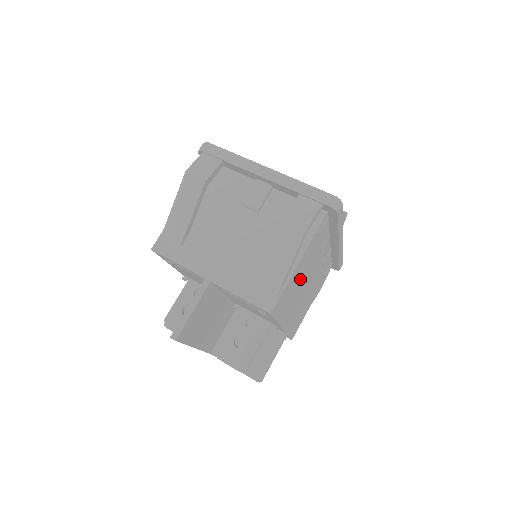
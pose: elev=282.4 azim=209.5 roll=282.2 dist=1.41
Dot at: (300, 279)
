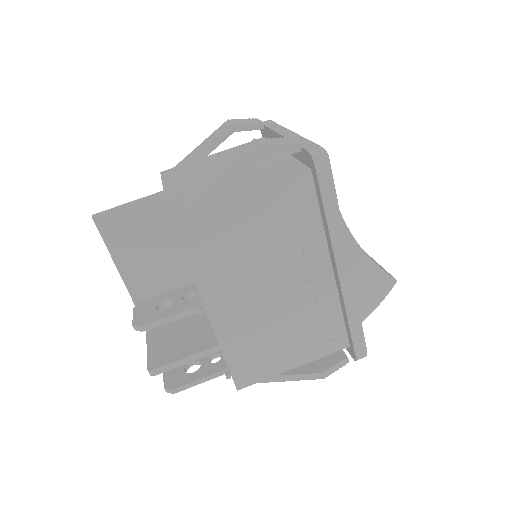
Dot at: (247, 244)
